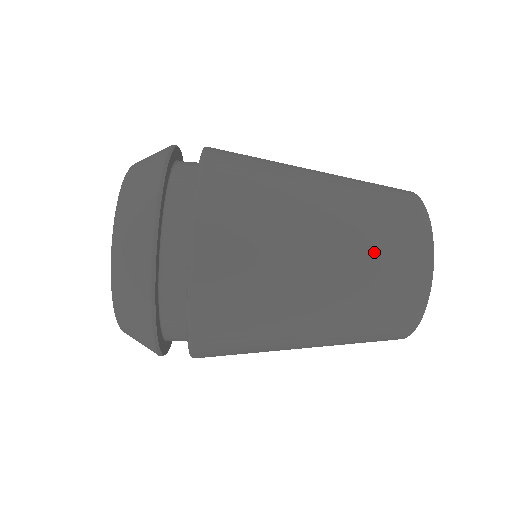
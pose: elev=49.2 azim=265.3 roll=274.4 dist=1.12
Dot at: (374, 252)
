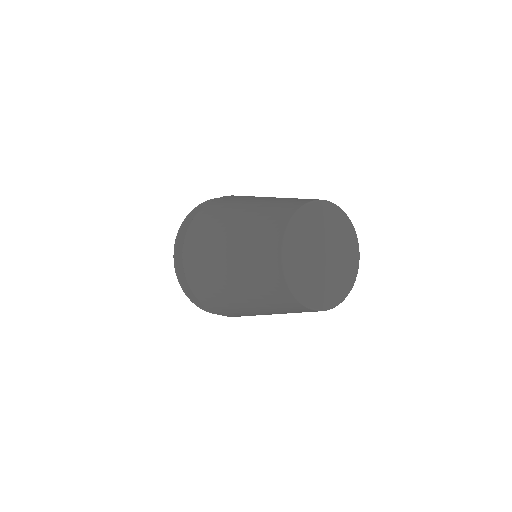
Dot at: (263, 297)
